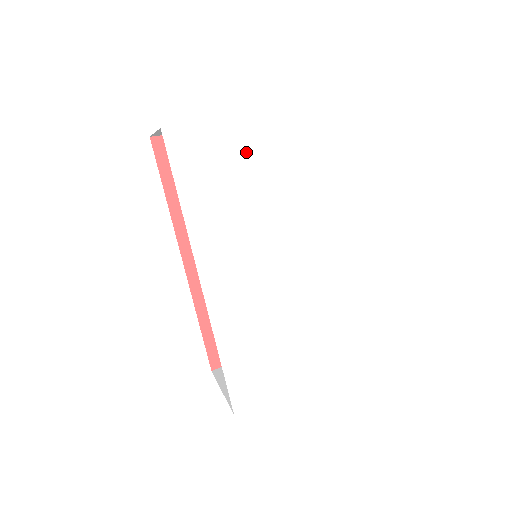
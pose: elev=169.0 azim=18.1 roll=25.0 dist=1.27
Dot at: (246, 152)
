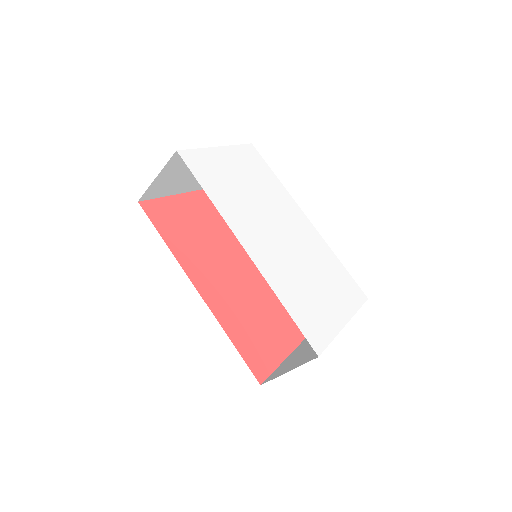
Dot at: (230, 165)
